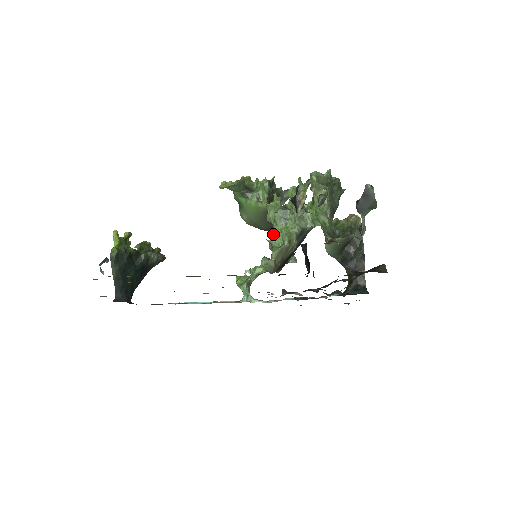
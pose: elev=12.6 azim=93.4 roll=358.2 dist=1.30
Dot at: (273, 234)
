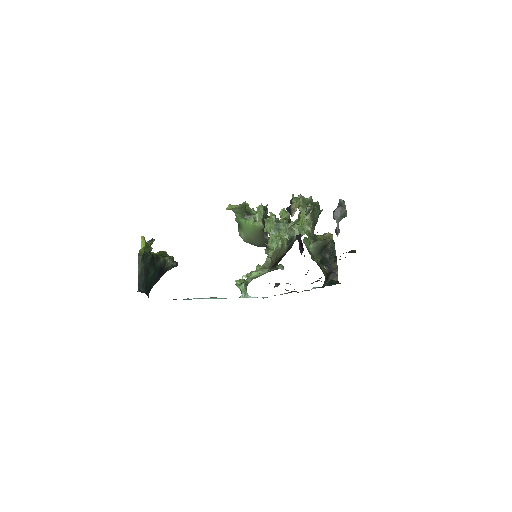
Dot at: (269, 240)
